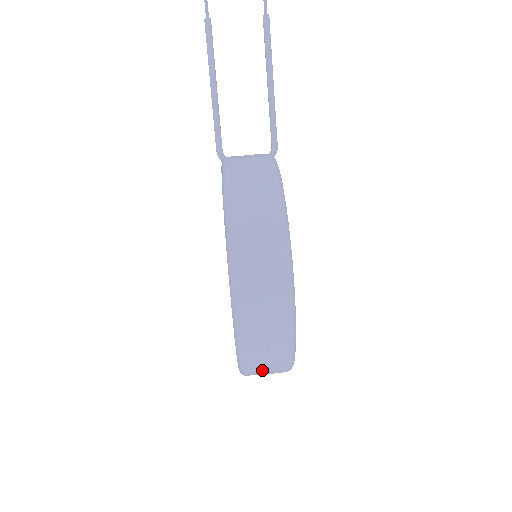
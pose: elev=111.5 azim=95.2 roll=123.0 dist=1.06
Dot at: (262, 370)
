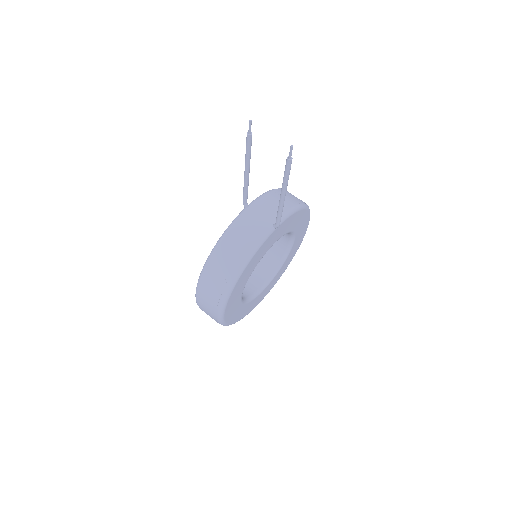
Dot at: occluded
